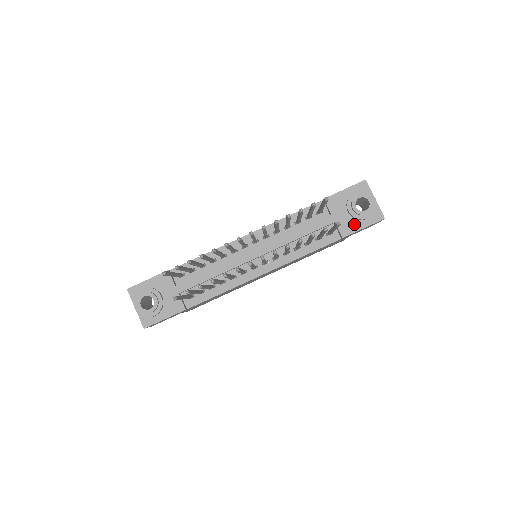
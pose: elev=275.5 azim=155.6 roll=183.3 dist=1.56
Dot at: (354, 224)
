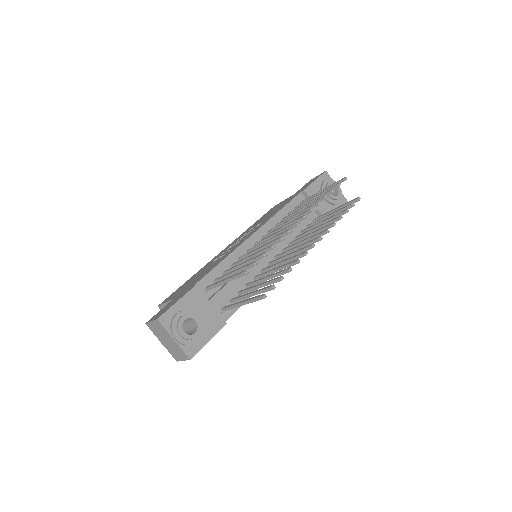
Dot at: (331, 209)
